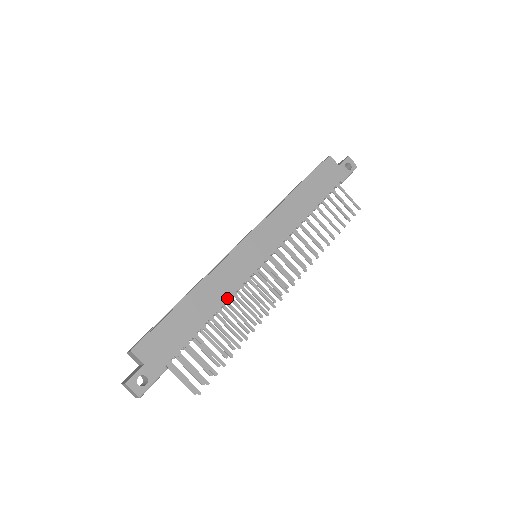
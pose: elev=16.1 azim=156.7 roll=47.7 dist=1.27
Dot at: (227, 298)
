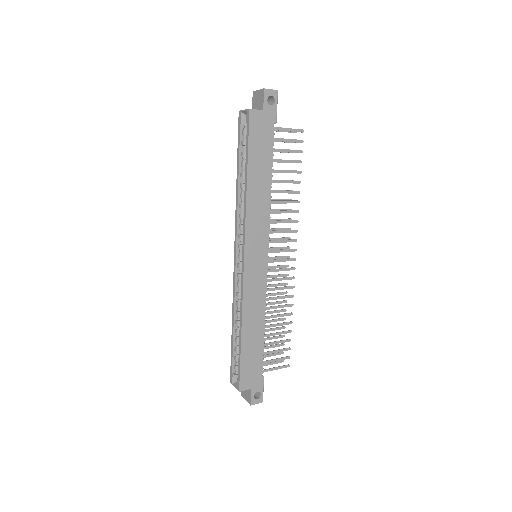
Dot at: (264, 309)
